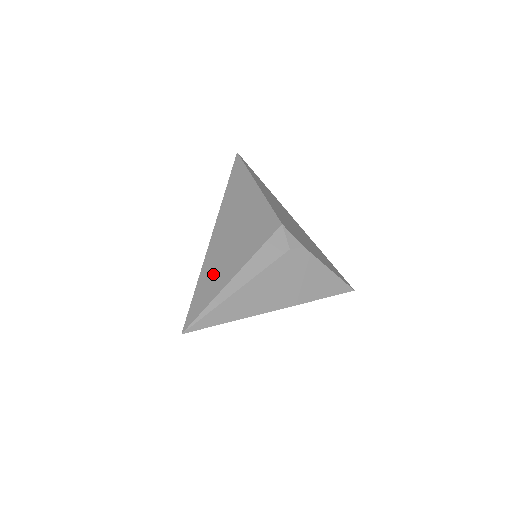
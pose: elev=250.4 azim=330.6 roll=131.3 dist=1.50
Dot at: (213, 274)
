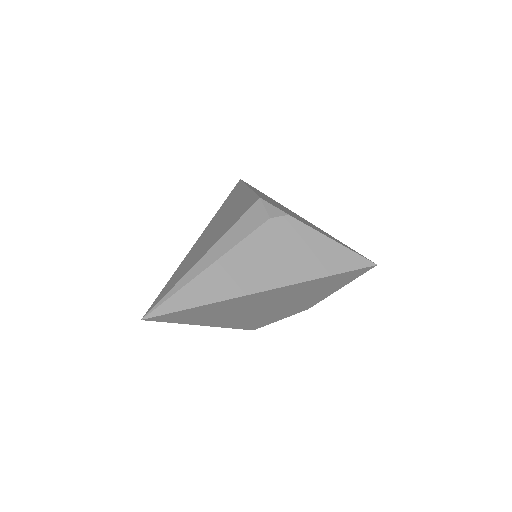
Dot at: (187, 263)
